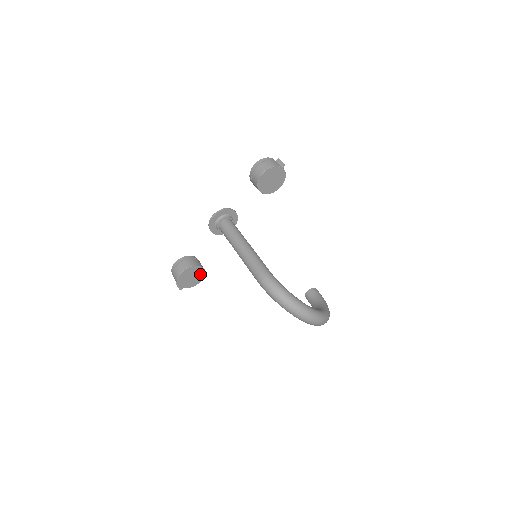
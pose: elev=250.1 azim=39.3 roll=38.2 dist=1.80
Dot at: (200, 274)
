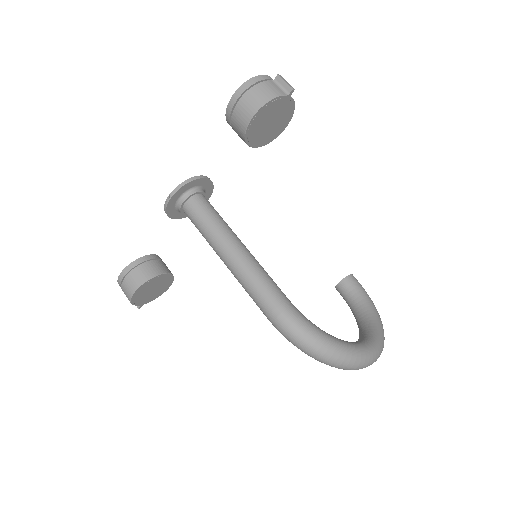
Dot at: (166, 281)
